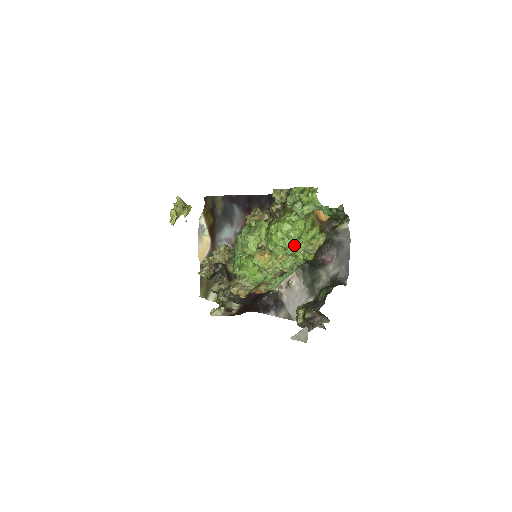
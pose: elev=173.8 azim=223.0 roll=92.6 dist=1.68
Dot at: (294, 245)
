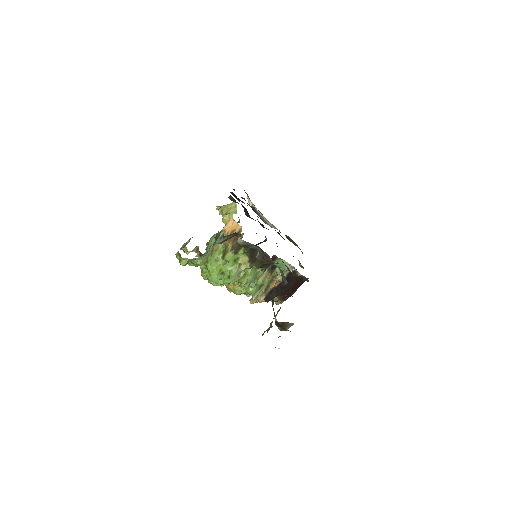
Dot at: (226, 279)
